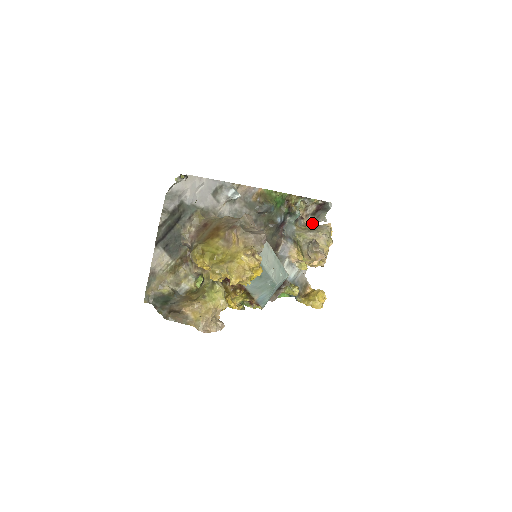
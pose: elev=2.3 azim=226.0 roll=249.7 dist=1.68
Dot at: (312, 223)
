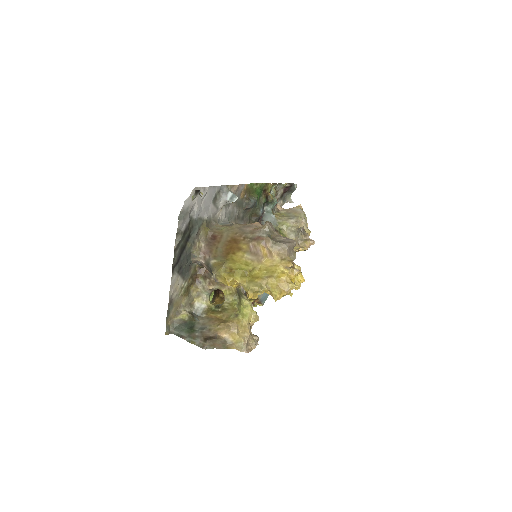
Dot at: (280, 206)
